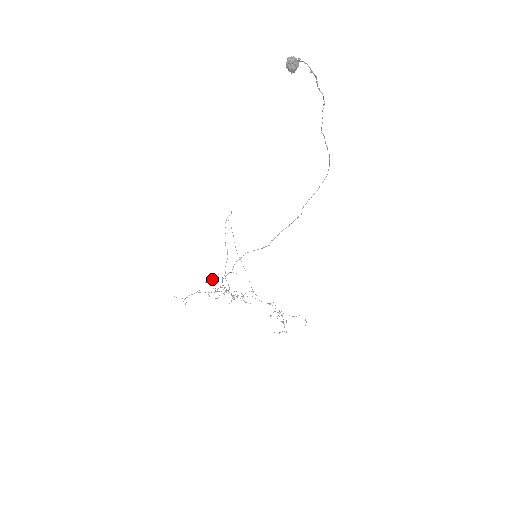
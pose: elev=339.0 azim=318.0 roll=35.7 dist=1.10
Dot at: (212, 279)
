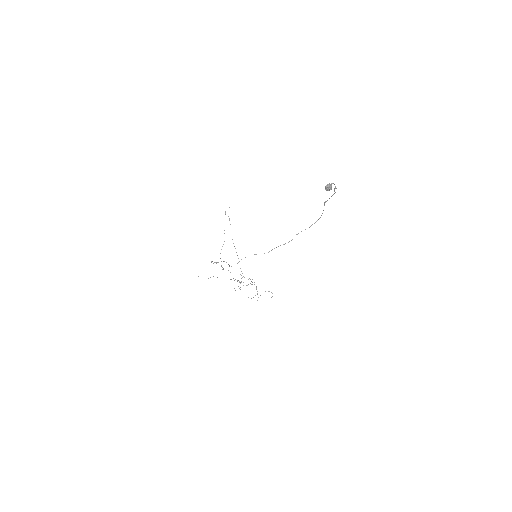
Dot at: (218, 262)
